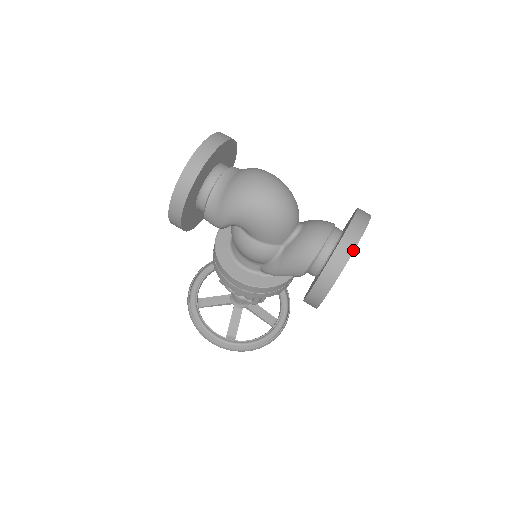
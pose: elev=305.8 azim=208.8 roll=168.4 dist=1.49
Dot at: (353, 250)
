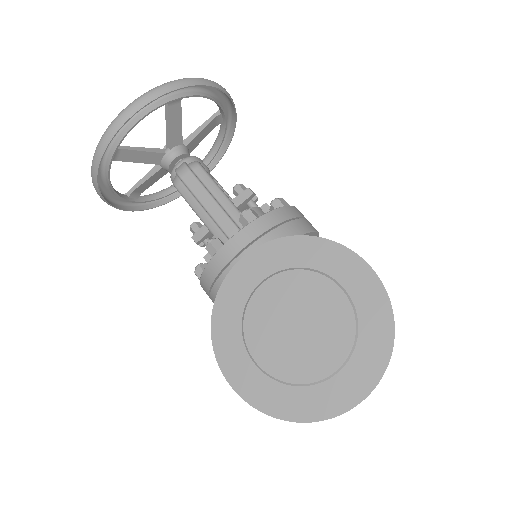
Dot at: occluded
